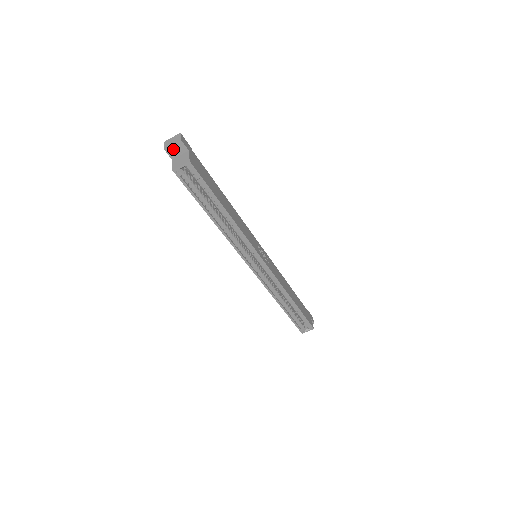
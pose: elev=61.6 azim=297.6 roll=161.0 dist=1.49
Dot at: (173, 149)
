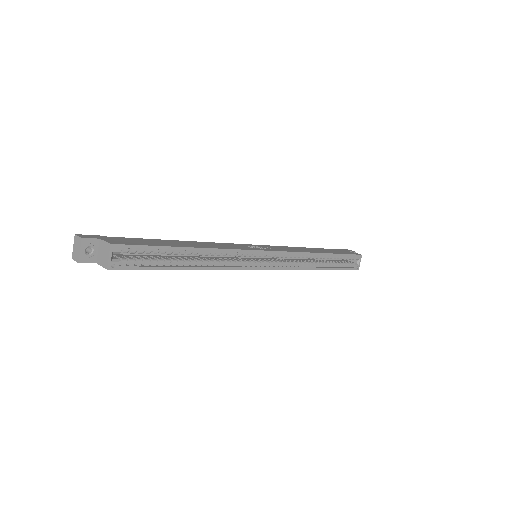
Dot at: (86, 254)
